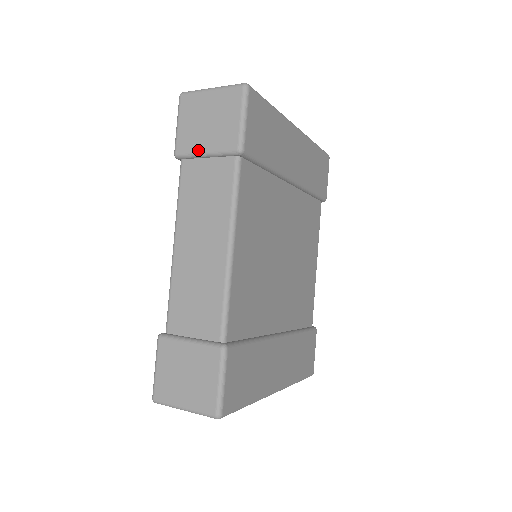
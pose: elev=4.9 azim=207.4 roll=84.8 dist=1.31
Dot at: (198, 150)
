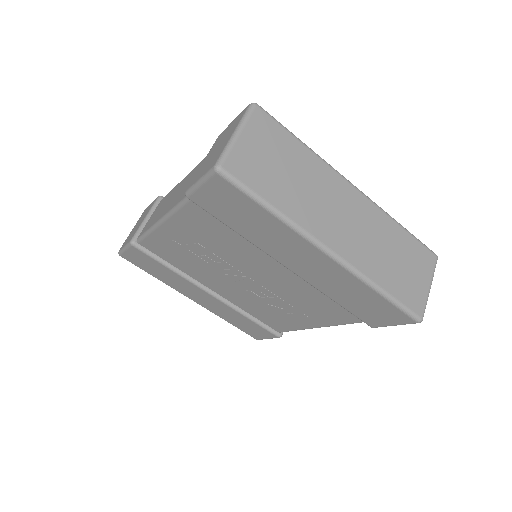
Dot at: (141, 224)
